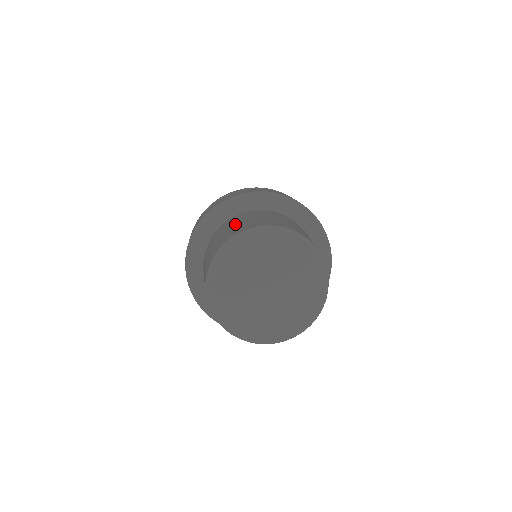
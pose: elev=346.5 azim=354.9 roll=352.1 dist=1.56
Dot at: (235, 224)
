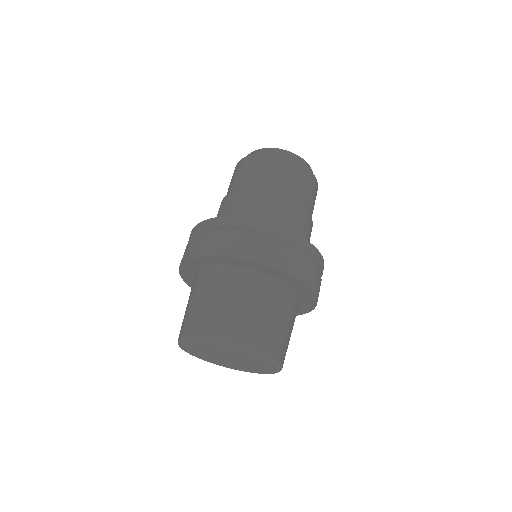
Dot at: (187, 306)
